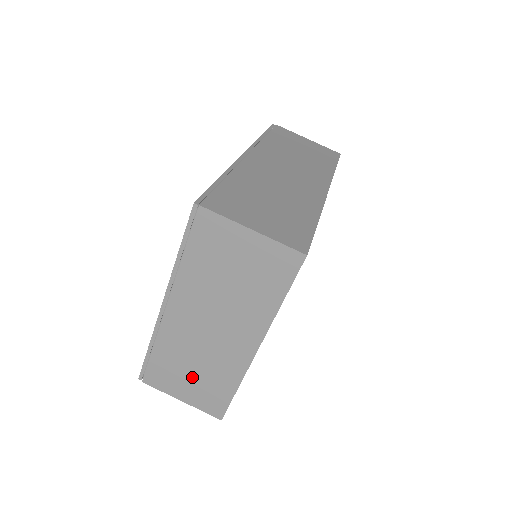
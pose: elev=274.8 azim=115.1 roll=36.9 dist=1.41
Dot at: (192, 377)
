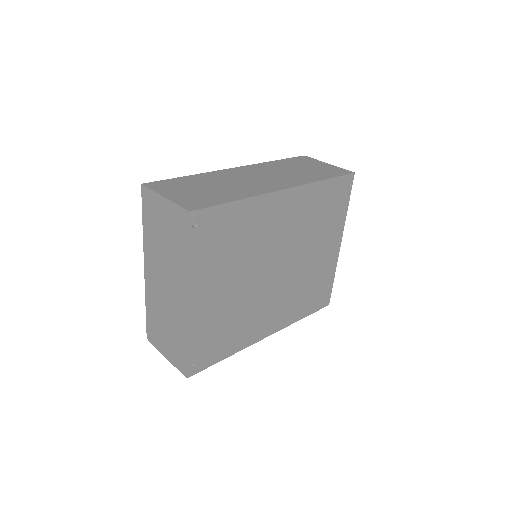
Dot at: (166, 334)
